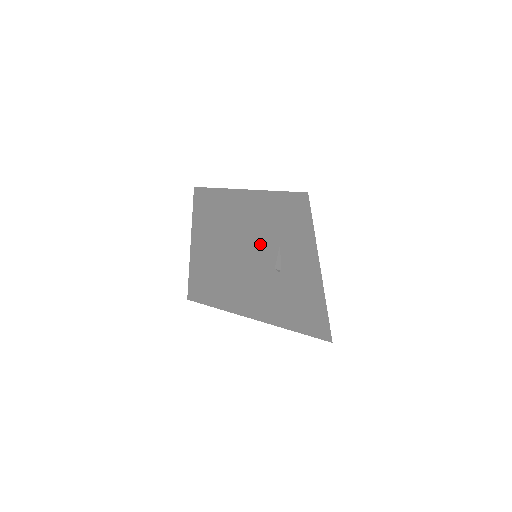
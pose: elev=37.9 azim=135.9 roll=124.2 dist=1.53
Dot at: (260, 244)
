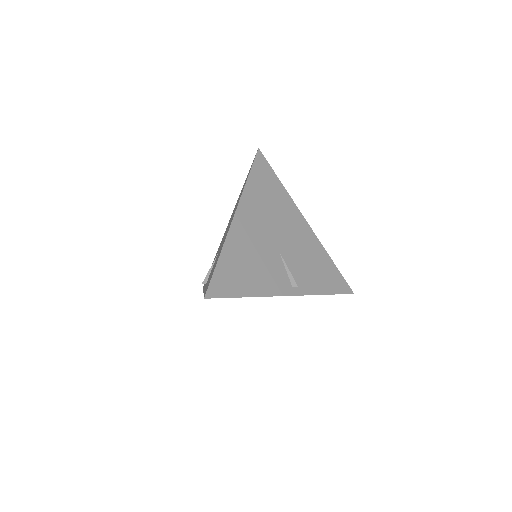
Dot at: (271, 278)
